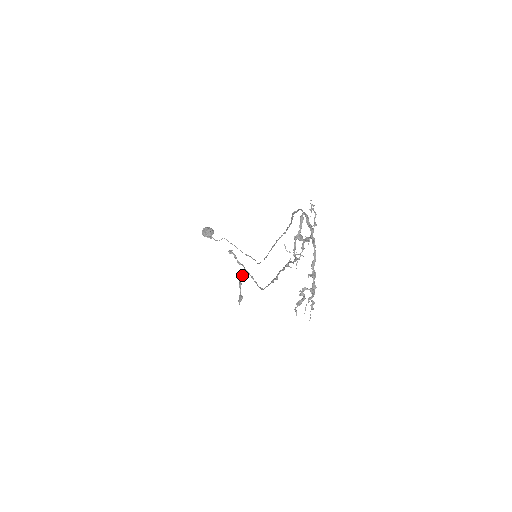
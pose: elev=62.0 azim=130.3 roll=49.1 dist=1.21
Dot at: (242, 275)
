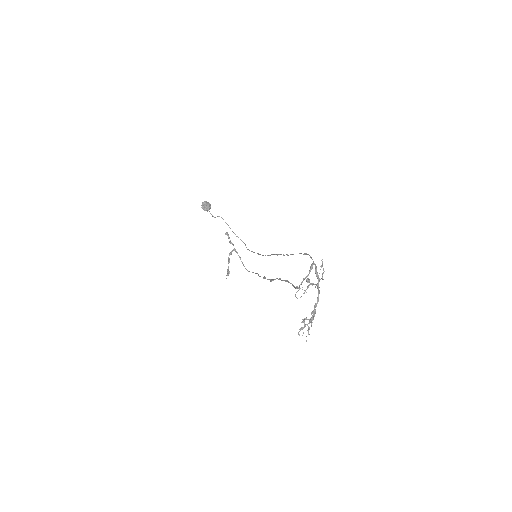
Dot at: (231, 253)
